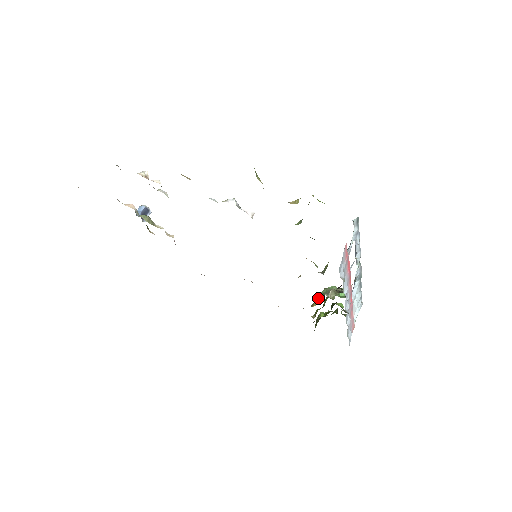
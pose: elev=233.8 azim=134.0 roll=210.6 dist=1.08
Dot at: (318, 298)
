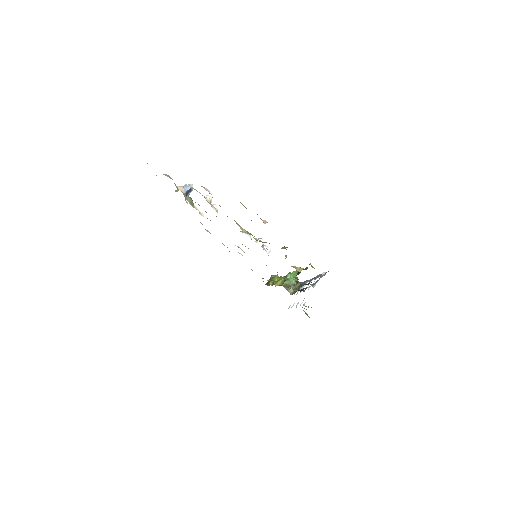
Dot at: (280, 281)
